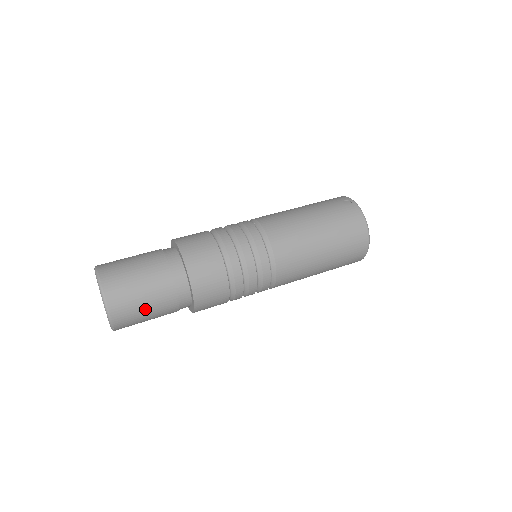
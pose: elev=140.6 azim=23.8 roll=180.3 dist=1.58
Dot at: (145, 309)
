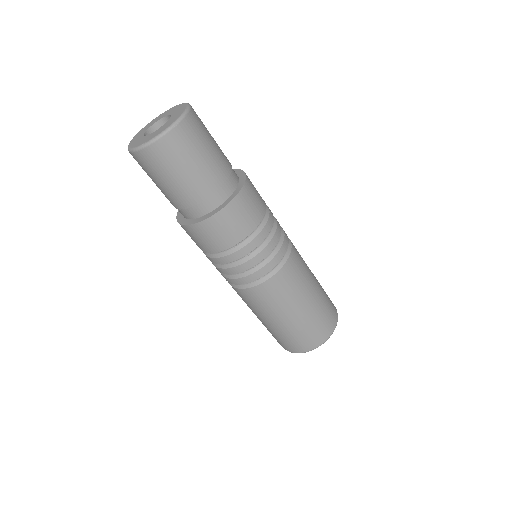
Dot at: (207, 149)
